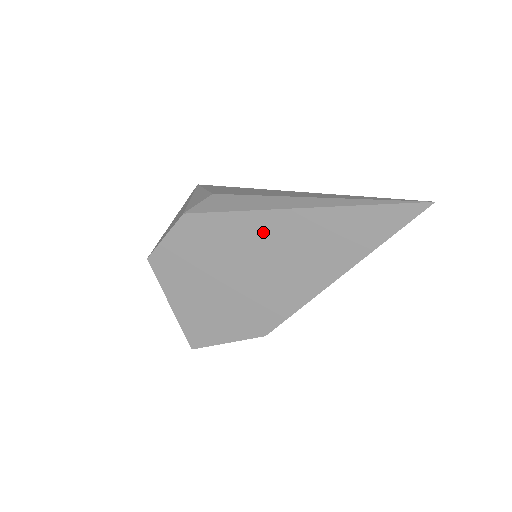
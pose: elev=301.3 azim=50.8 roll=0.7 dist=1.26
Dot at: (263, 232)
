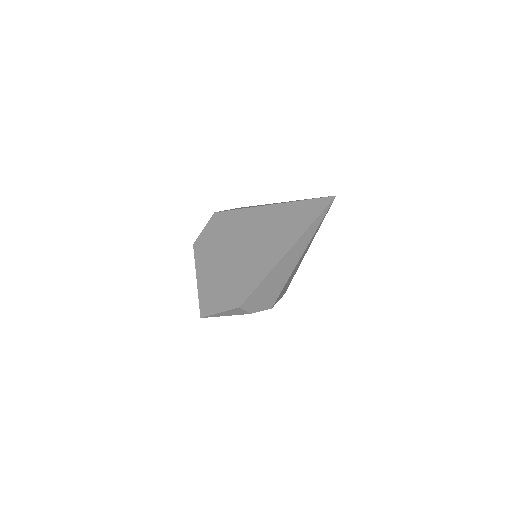
Dot at: (248, 223)
